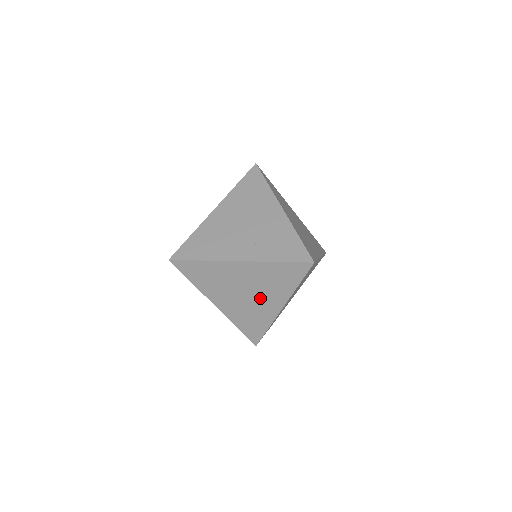
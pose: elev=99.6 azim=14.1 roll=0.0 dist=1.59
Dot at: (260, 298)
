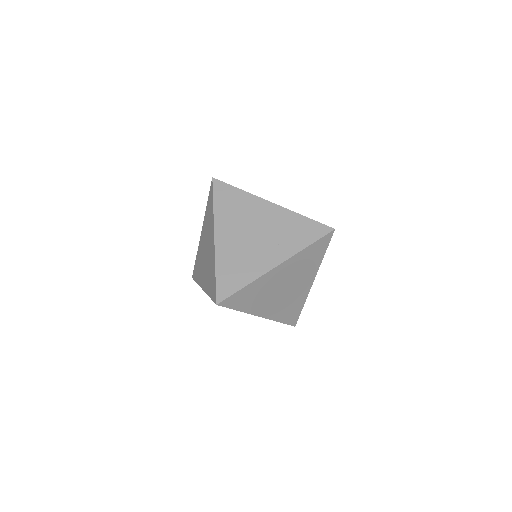
Dot at: (296, 285)
